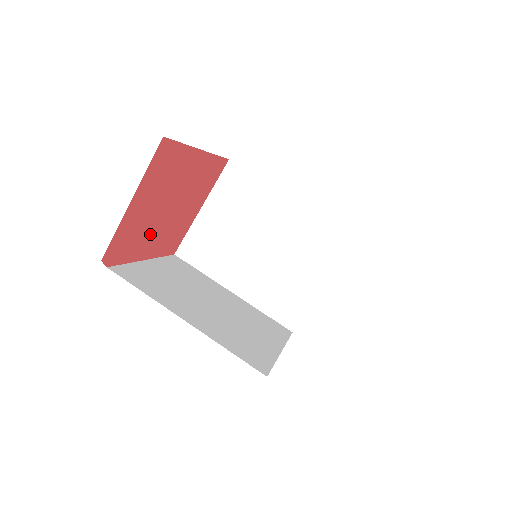
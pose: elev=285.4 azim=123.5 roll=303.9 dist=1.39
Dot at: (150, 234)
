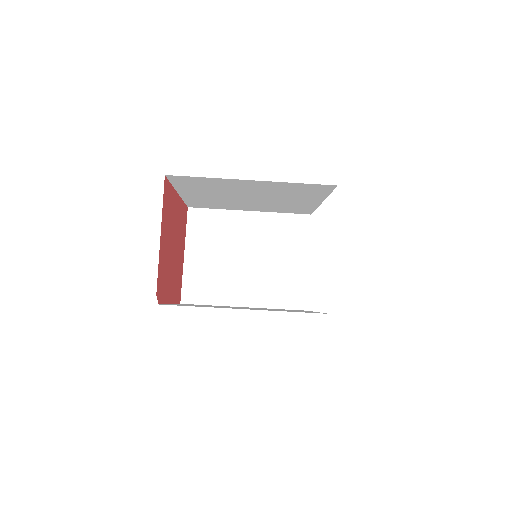
Dot at: (169, 275)
